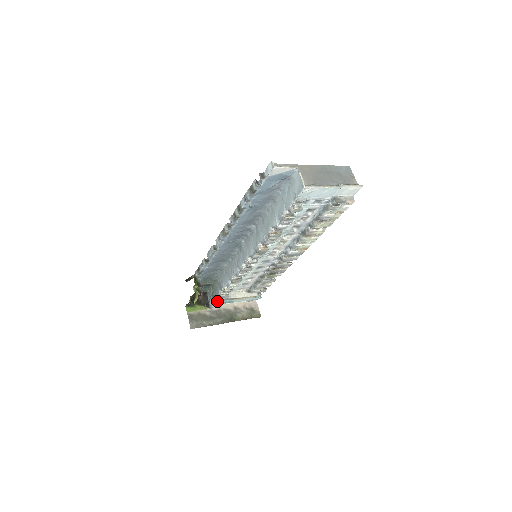
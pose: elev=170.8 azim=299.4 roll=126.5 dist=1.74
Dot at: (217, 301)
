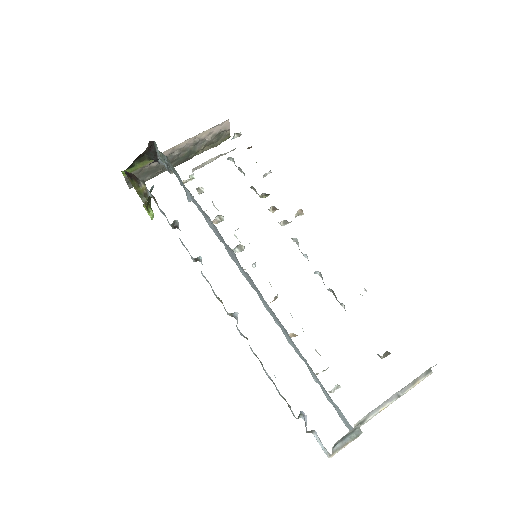
Dot at: occluded
